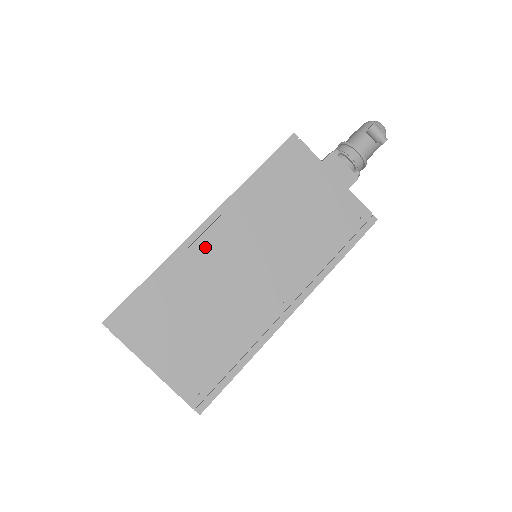
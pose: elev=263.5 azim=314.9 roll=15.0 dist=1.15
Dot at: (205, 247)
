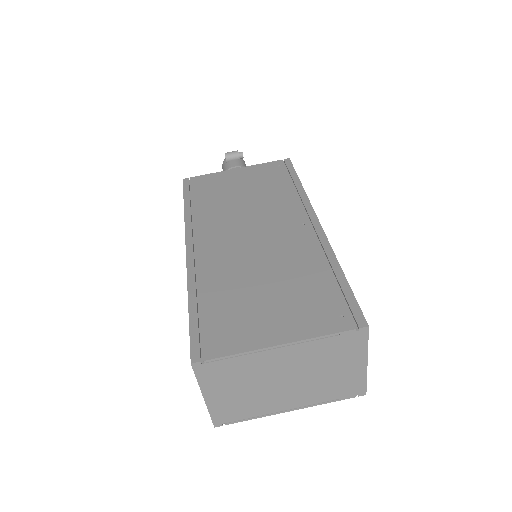
Dot at: (206, 254)
